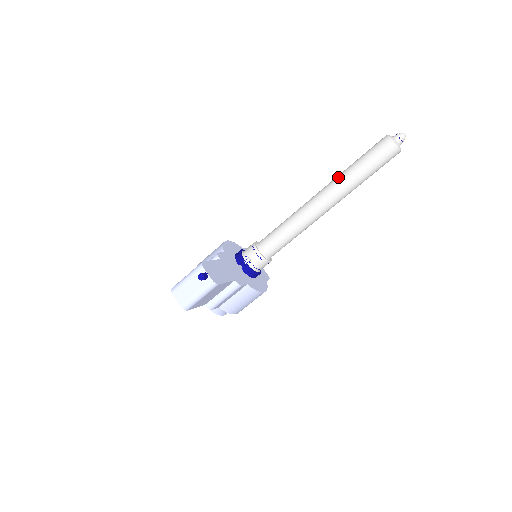
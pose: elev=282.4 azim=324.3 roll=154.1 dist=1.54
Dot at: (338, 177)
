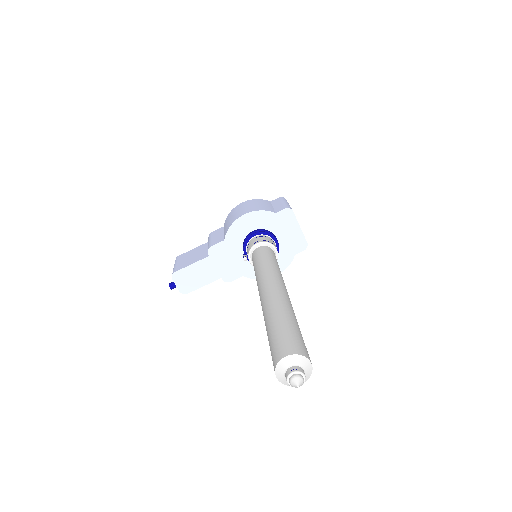
Dot at: (265, 311)
